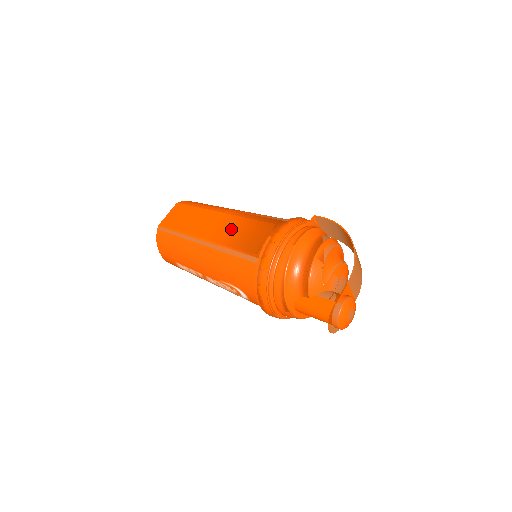
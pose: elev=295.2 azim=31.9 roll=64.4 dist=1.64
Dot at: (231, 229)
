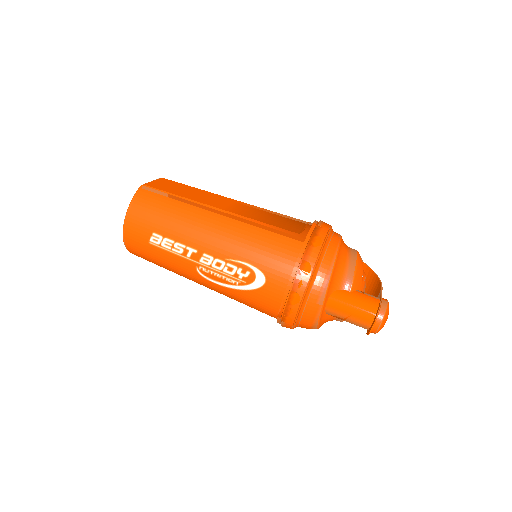
Dot at: (254, 211)
